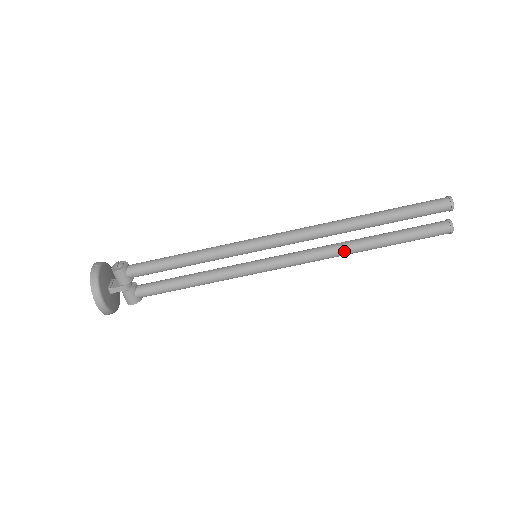
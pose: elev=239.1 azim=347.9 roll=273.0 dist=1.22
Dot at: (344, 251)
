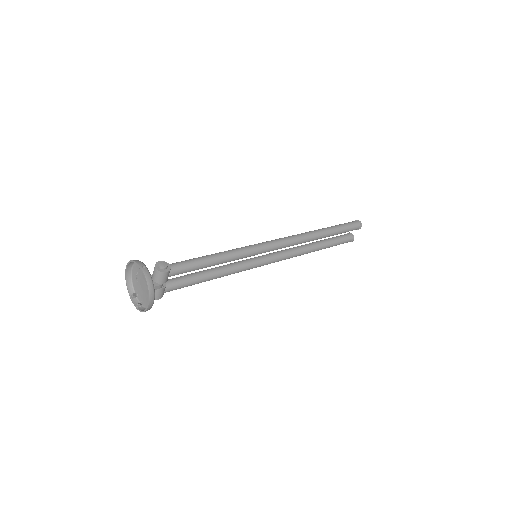
Dot at: (304, 253)
